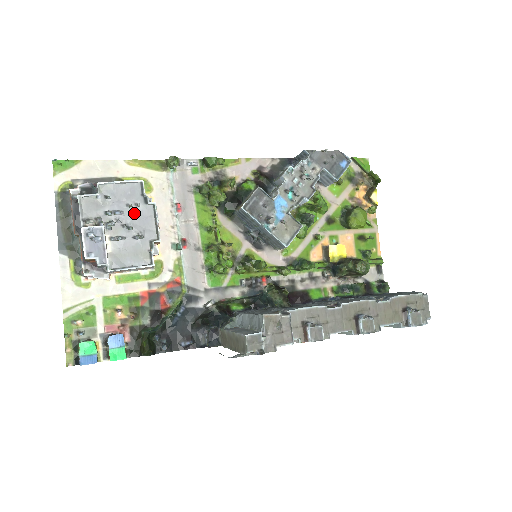
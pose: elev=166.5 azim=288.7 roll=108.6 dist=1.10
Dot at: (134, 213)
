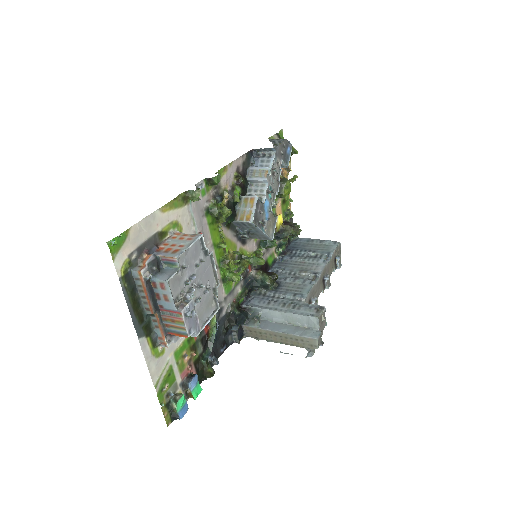
Dot at: (201, 270)
